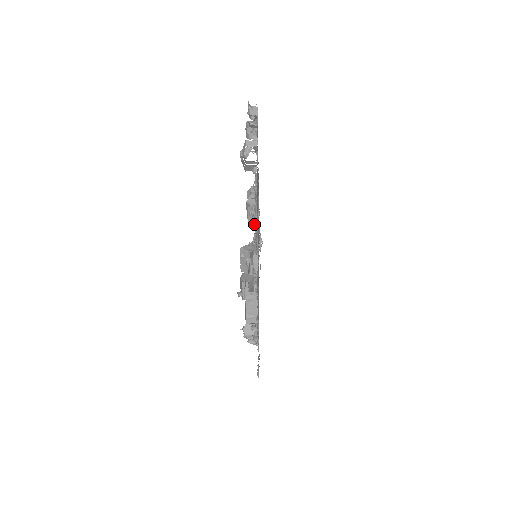
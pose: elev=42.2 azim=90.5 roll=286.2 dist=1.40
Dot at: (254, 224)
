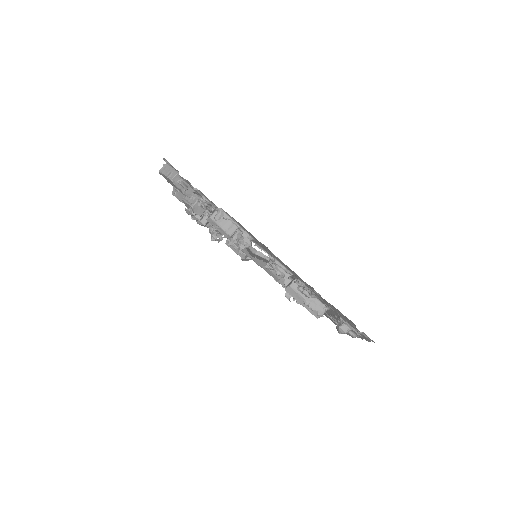
Dot at: occluded
